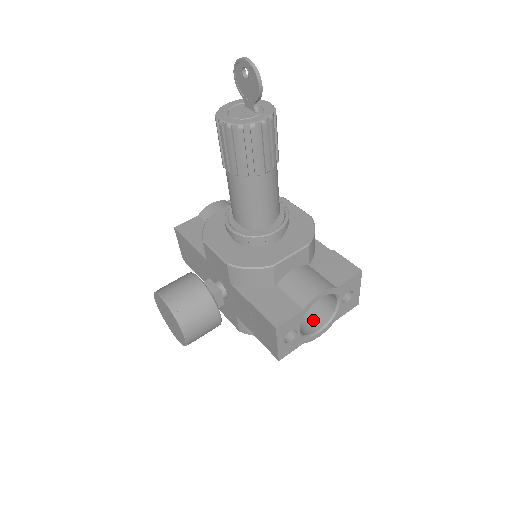
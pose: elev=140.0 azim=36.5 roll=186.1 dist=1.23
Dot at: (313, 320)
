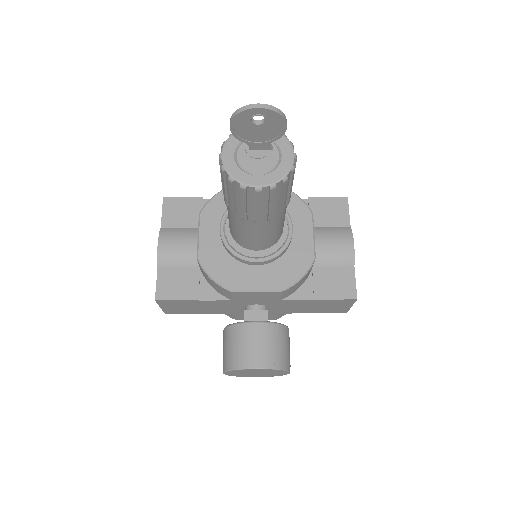
Dot at: occluded
